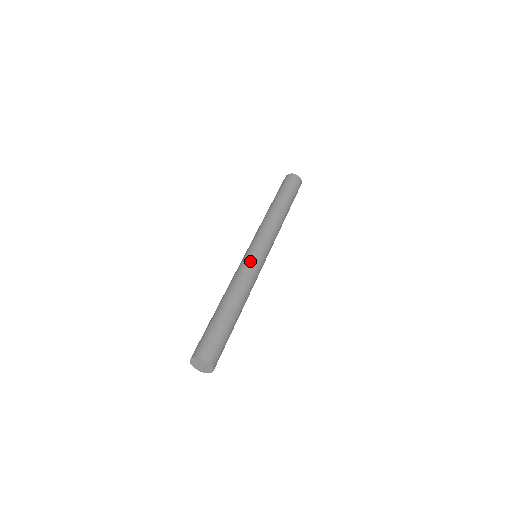
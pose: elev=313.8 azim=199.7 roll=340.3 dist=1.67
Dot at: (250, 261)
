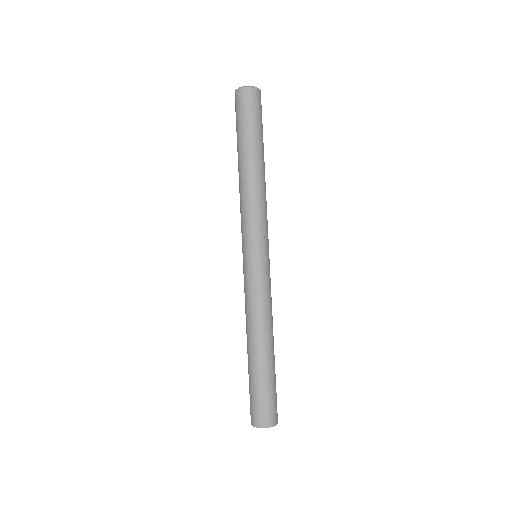
Dot at: (265, 278)
